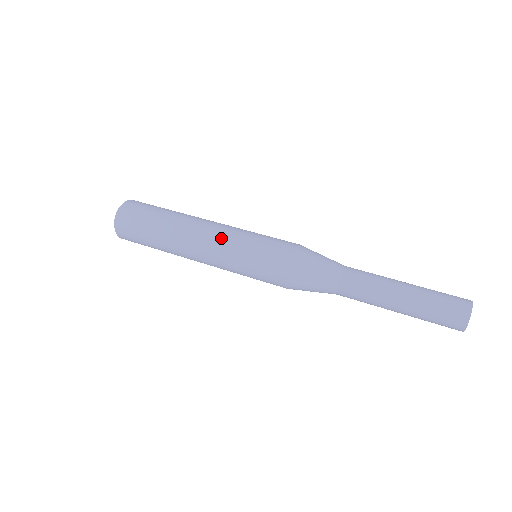
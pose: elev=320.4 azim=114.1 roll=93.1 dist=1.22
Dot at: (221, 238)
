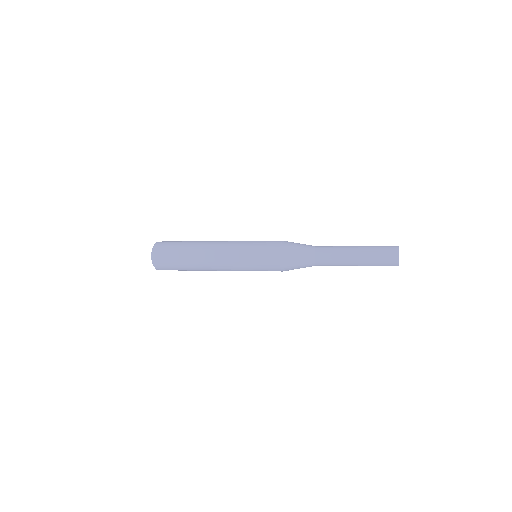
Dot at: occluded
